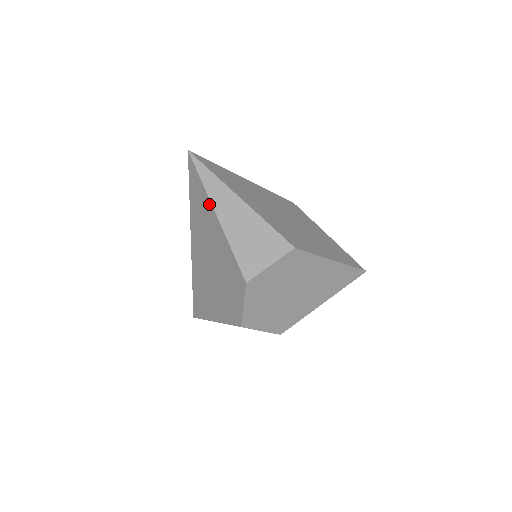
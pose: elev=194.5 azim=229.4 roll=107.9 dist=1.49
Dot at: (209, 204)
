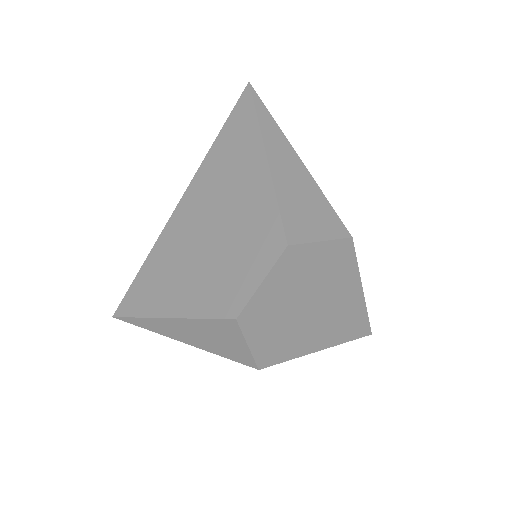
Dot at: (258, 143)
